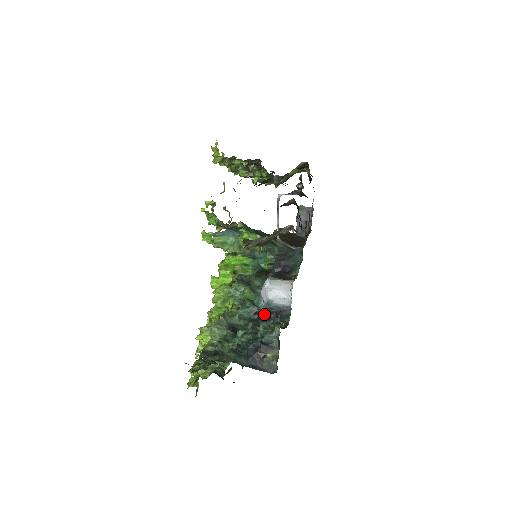
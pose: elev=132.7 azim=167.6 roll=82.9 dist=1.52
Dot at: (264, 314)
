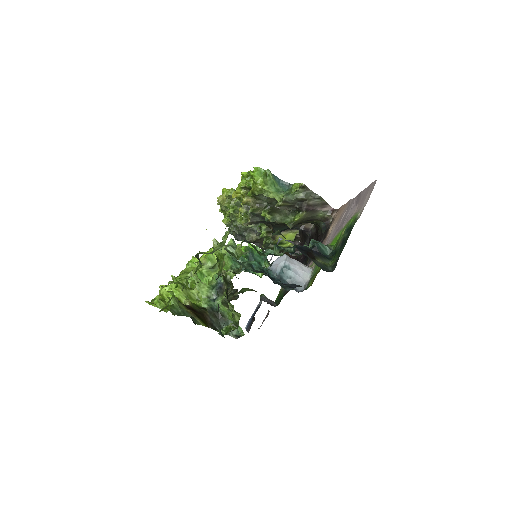
Dot at: (273, 280)
